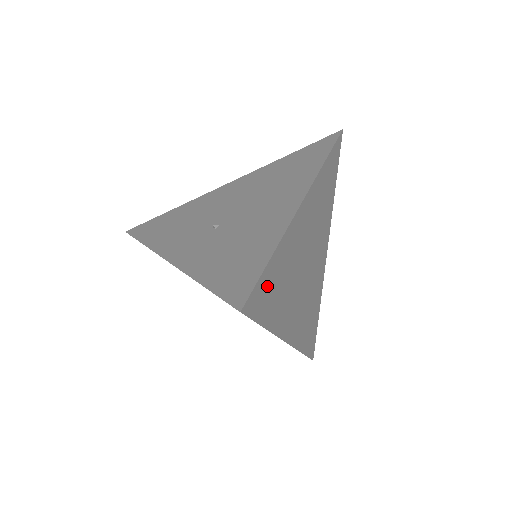
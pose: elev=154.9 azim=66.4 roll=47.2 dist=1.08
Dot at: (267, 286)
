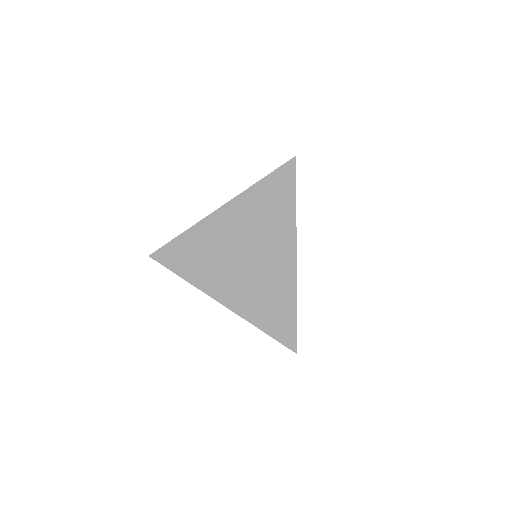
Dot at: occluded
